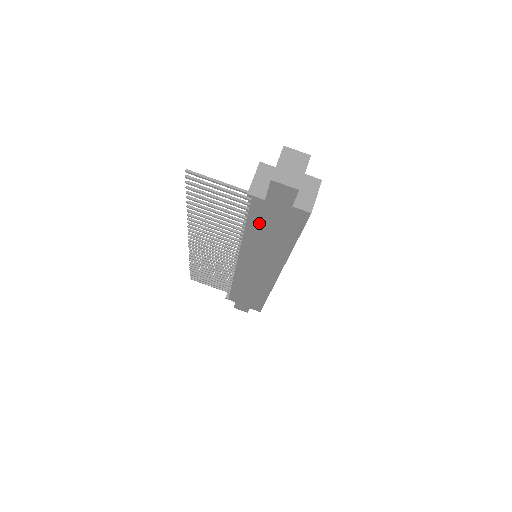
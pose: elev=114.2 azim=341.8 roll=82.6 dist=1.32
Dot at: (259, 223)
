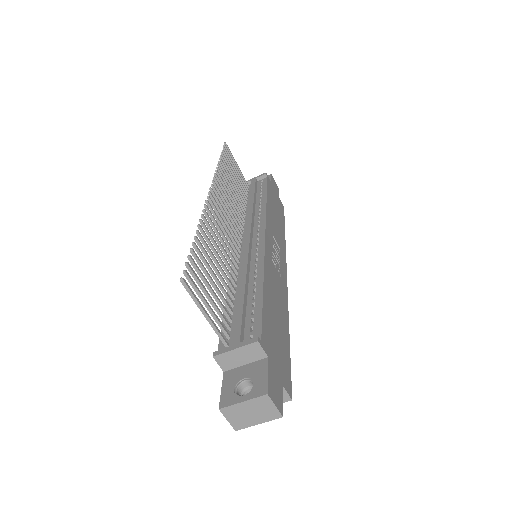
Dot at: occluded
